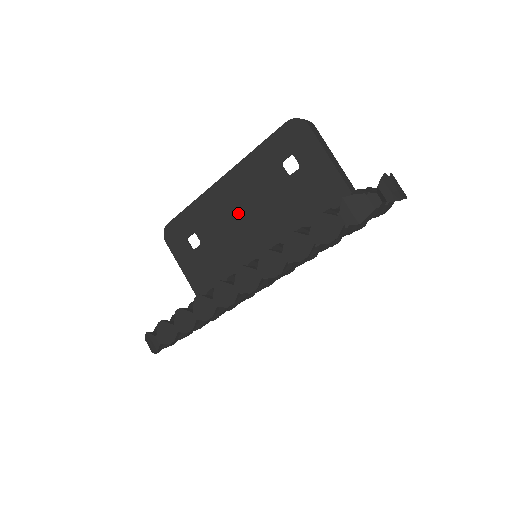
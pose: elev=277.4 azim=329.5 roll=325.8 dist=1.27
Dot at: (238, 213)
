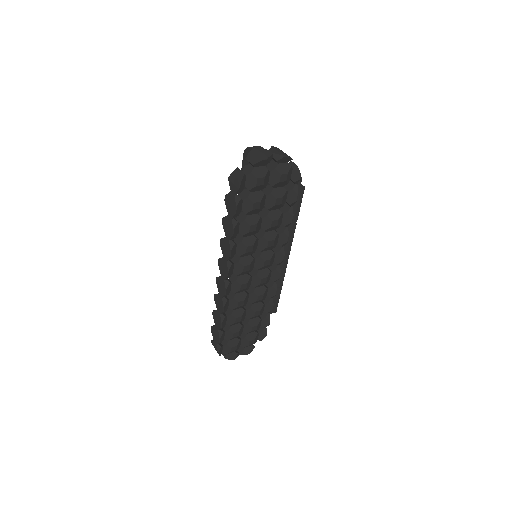
Dot at: occluded
